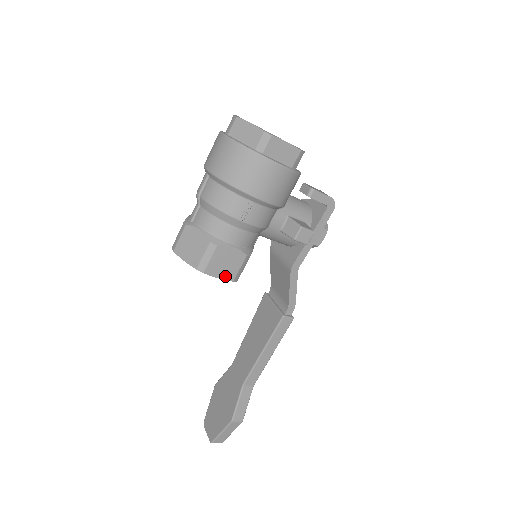
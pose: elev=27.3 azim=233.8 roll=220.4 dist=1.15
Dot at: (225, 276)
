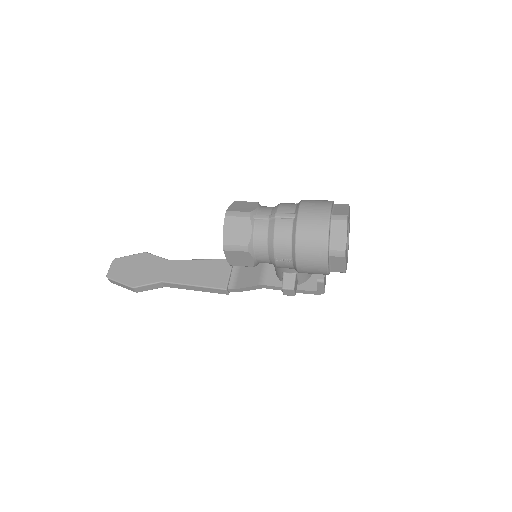
Dot at: (230, 260)
